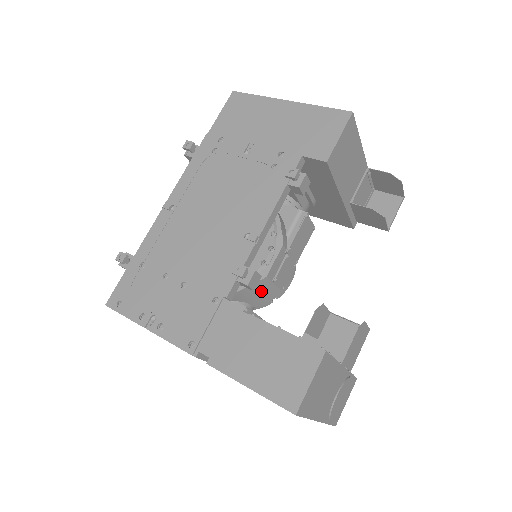
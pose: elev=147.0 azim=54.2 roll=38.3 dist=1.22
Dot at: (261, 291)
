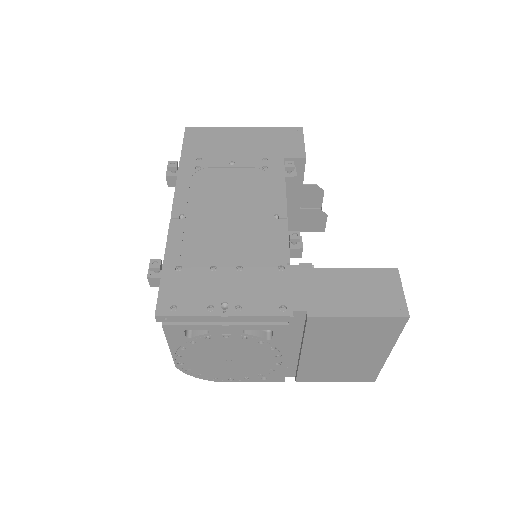
Dot at: occluded
